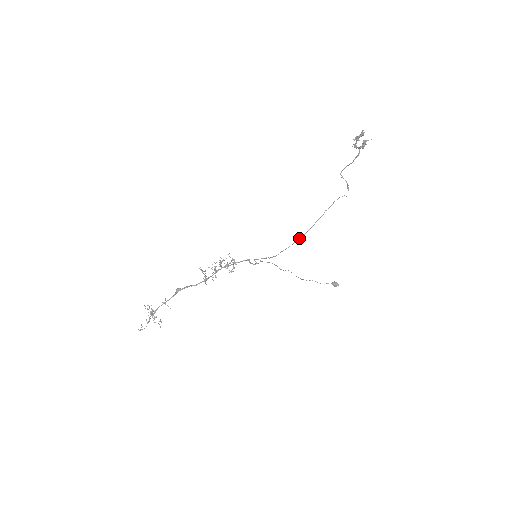
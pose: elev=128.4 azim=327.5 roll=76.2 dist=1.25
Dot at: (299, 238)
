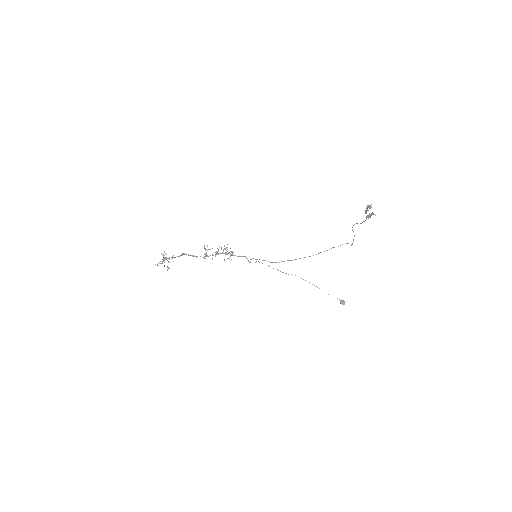
Dot at: occluded
